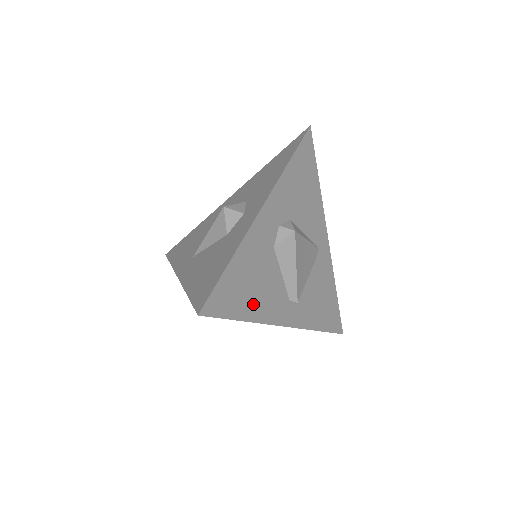
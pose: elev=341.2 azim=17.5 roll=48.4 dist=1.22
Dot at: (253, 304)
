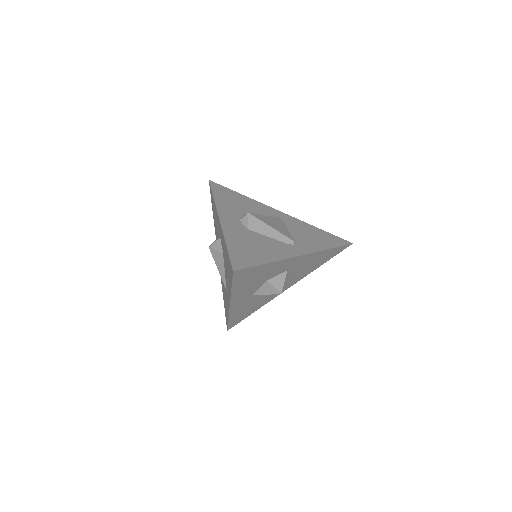
Dot at: (264, 255)
